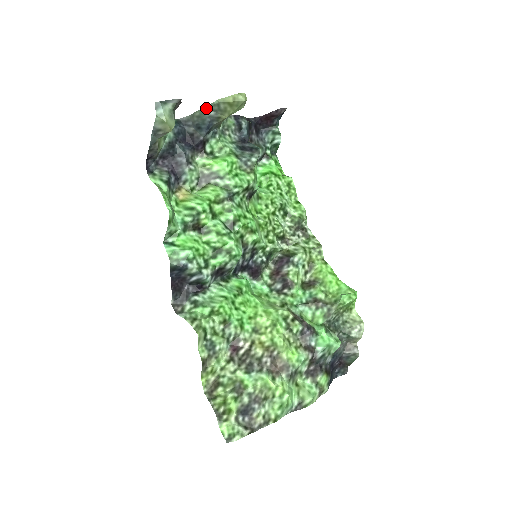
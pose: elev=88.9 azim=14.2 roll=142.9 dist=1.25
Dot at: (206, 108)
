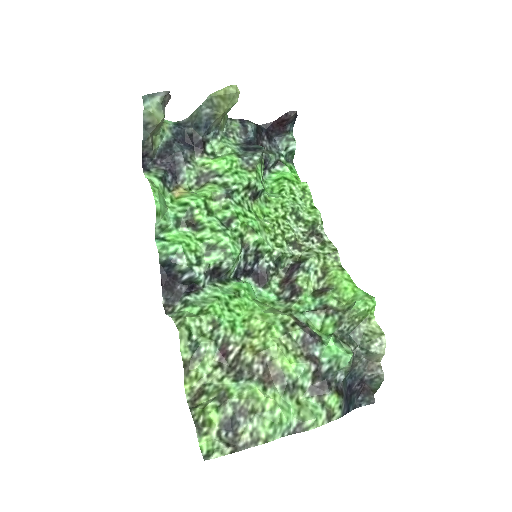
Dot at: (202, 106)
